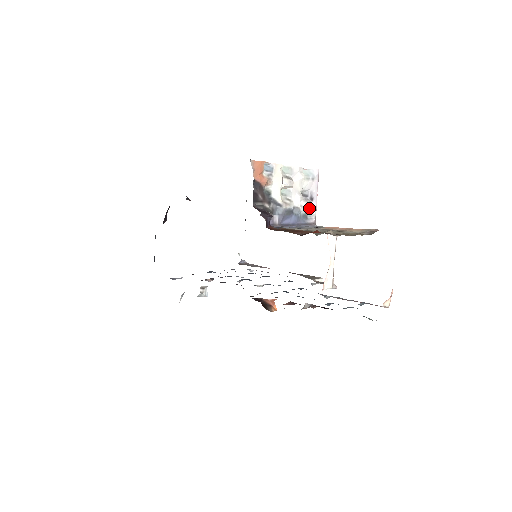
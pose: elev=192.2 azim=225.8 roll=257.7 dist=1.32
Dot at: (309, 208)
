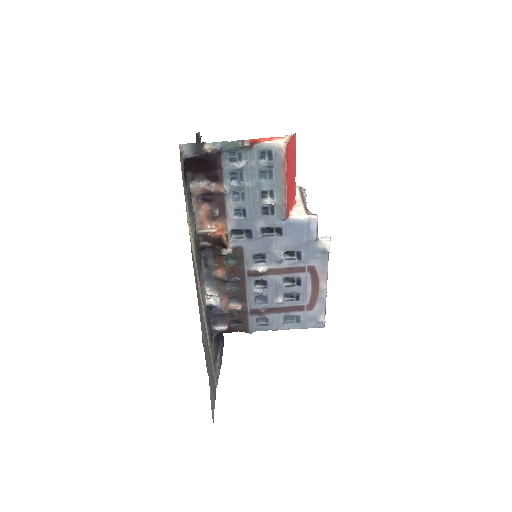
Dot at: occluded
